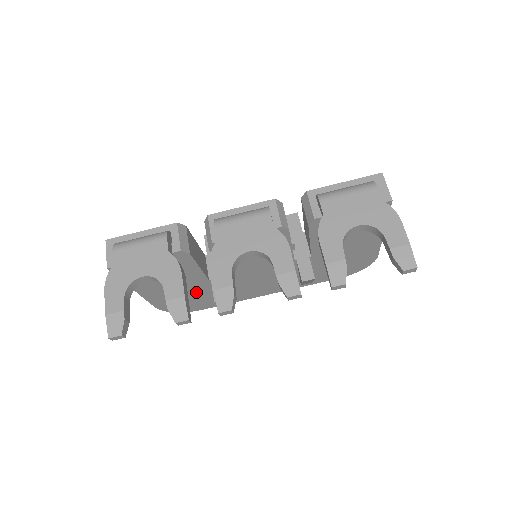
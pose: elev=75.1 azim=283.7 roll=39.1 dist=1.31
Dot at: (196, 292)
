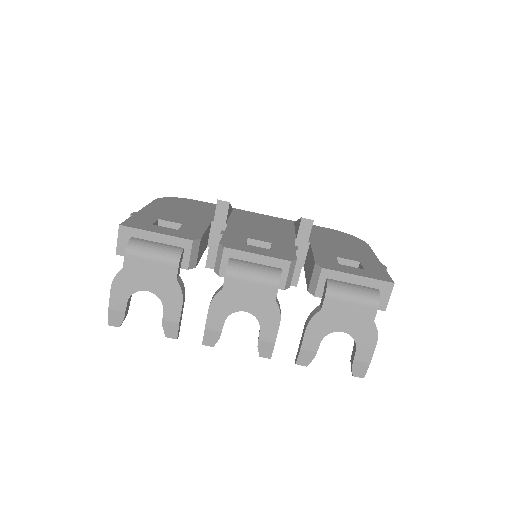
Dot at: occluded
